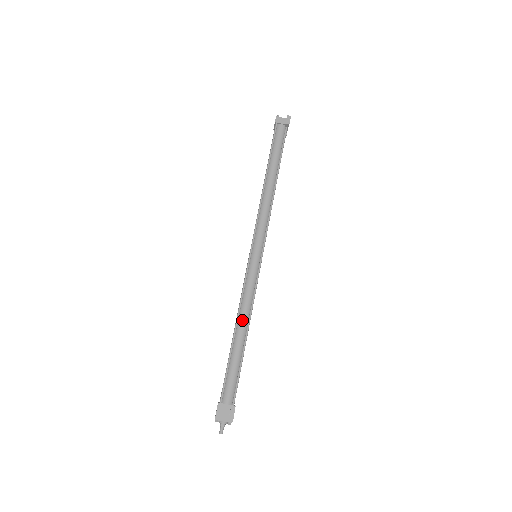
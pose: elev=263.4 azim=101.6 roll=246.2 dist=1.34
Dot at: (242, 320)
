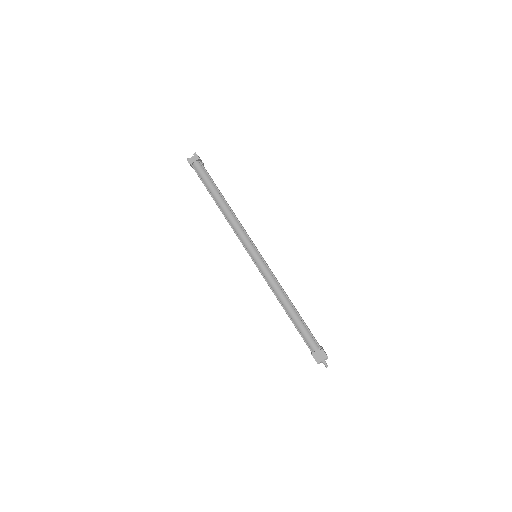
Dot at: (282, 300)
